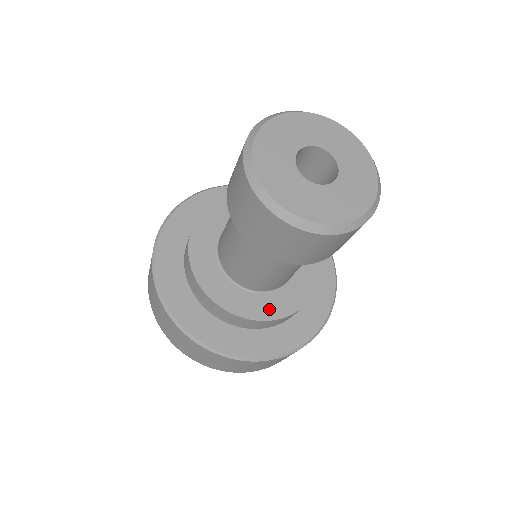
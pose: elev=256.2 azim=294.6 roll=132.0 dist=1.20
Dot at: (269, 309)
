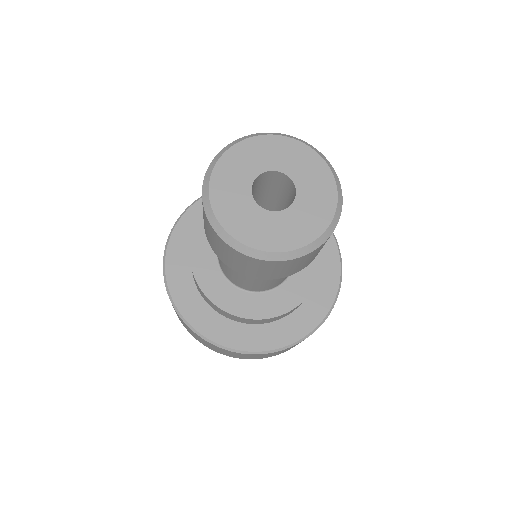
Dot at: (303, 284)
